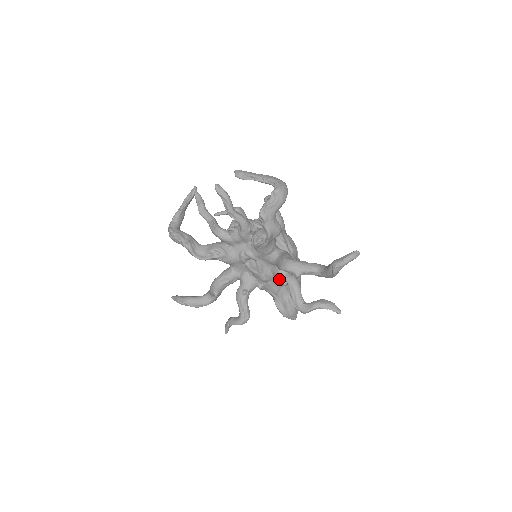
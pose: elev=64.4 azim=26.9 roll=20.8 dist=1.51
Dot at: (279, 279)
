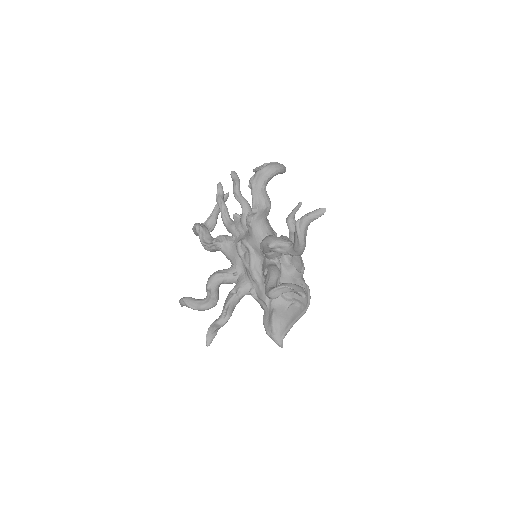
Dot at: (264, 270)
